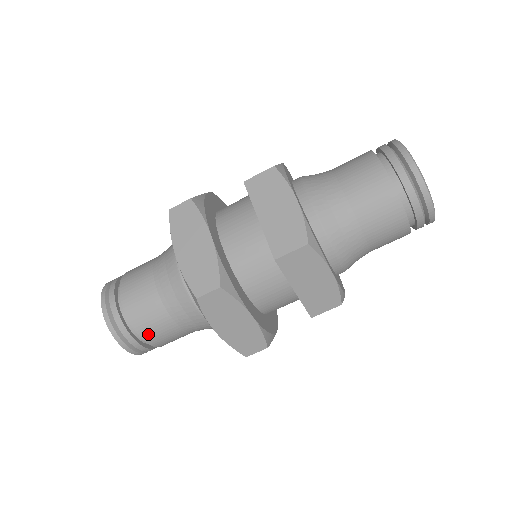
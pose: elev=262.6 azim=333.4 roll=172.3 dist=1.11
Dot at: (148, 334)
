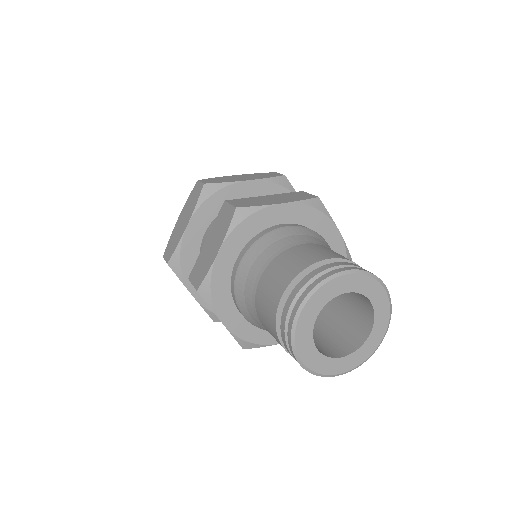
Dot at: occluded
